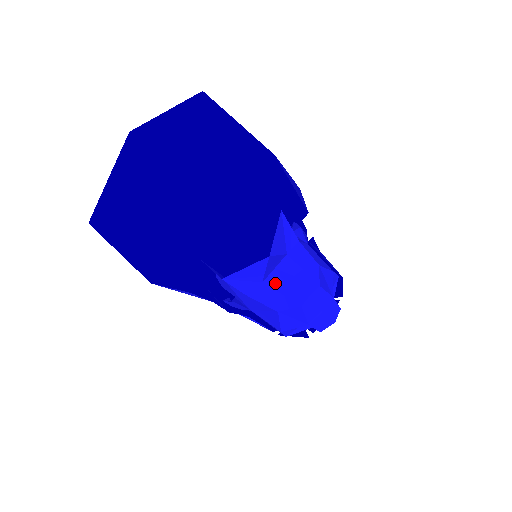
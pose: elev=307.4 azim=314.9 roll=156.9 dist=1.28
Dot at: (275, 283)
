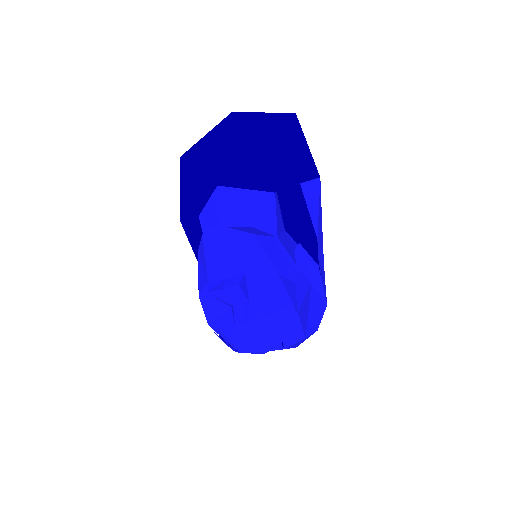
Dot at: occluded
